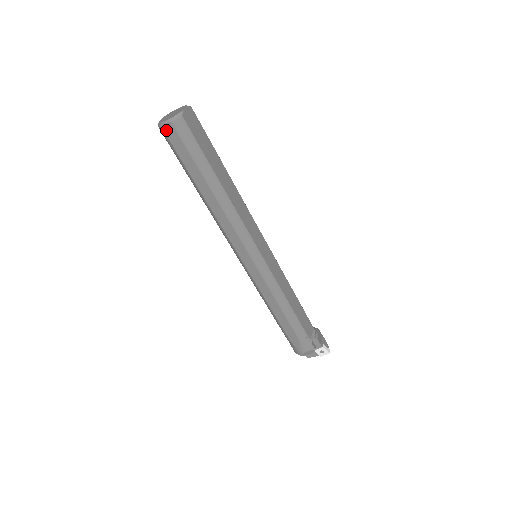
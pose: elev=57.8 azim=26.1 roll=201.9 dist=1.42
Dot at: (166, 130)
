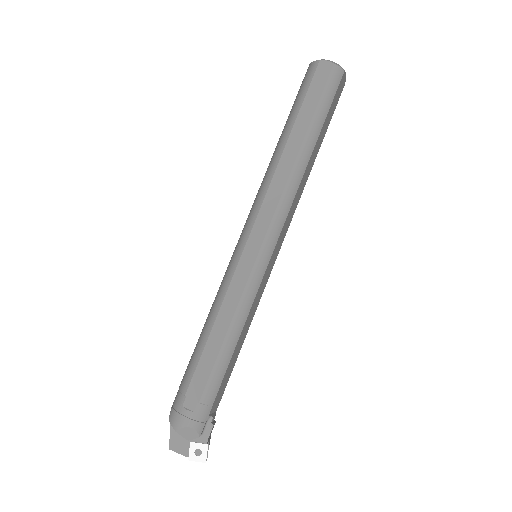
Dot at: (321, 66)
